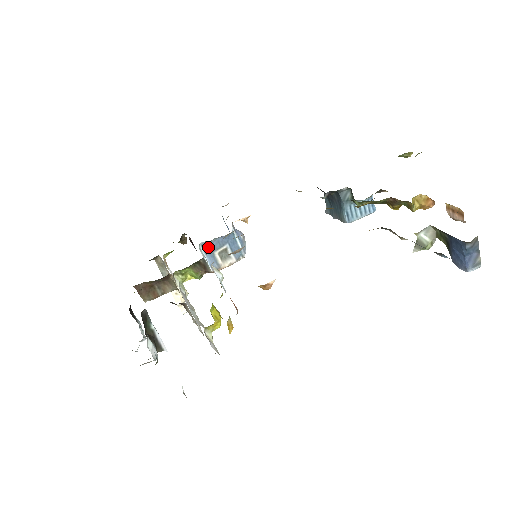
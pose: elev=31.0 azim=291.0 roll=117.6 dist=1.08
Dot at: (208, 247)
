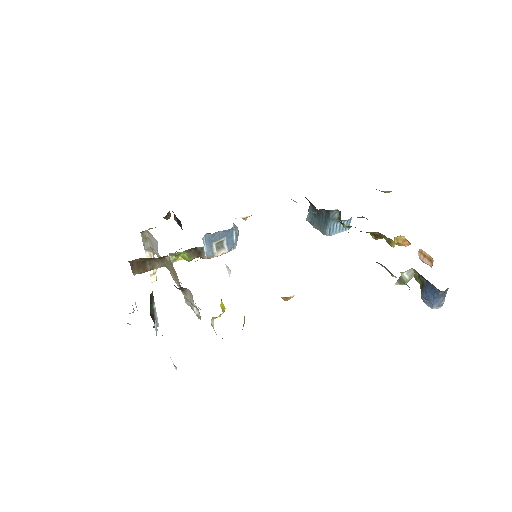
Dot at: (210, 238)
